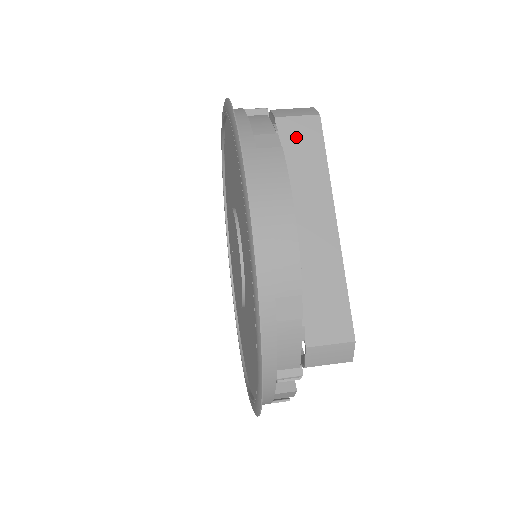
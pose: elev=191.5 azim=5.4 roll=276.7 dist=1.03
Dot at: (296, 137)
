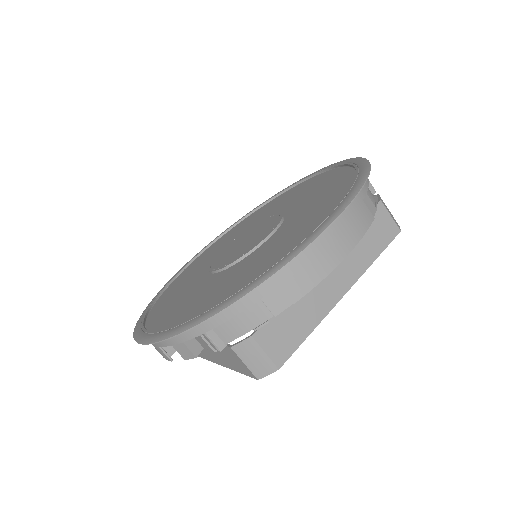
Dot at: (378, 224)
